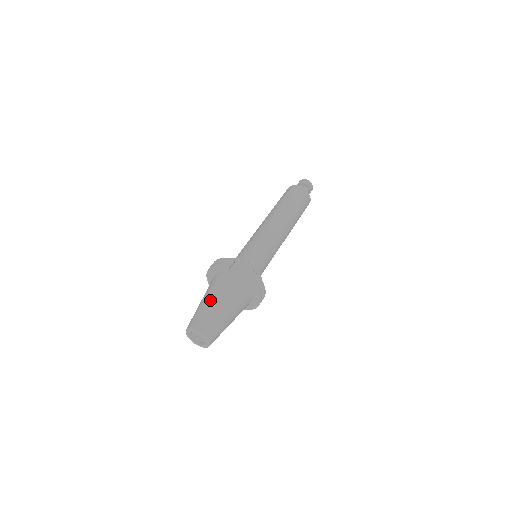
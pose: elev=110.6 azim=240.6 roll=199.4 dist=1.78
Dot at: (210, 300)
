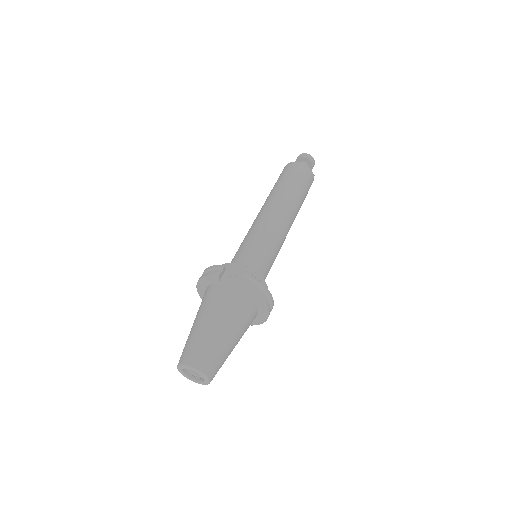
Dot at: (201, 322)
